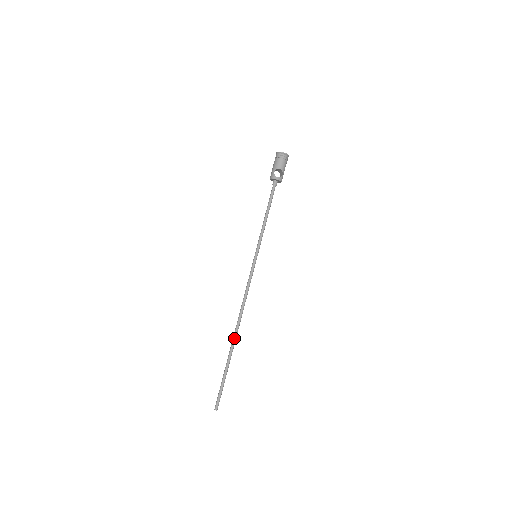
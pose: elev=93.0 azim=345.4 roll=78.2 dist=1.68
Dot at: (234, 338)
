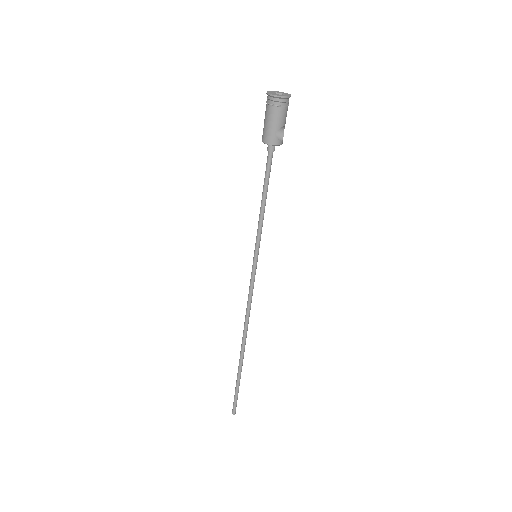
Dot at: (244, 351)
